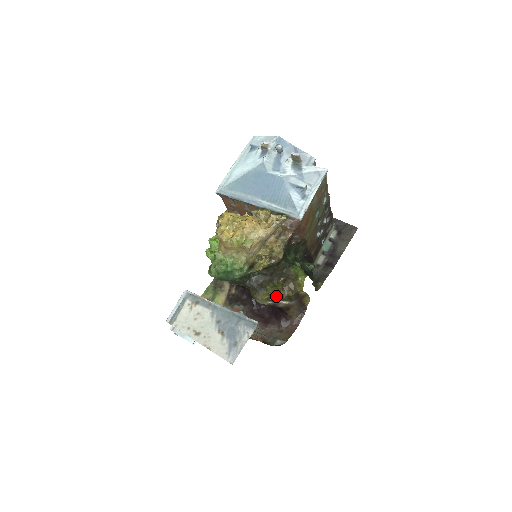
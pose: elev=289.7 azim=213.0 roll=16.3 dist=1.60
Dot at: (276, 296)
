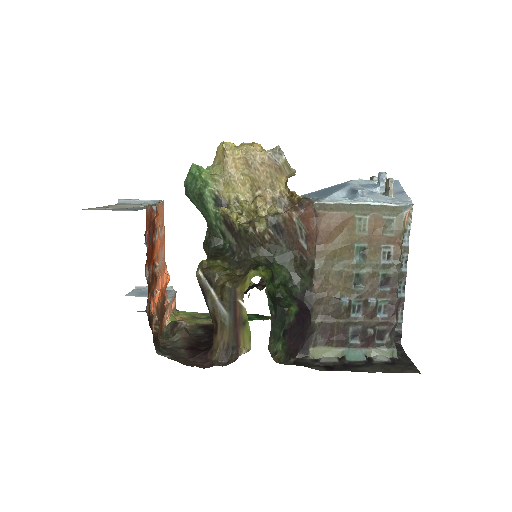
Dot at: (212, 270)
